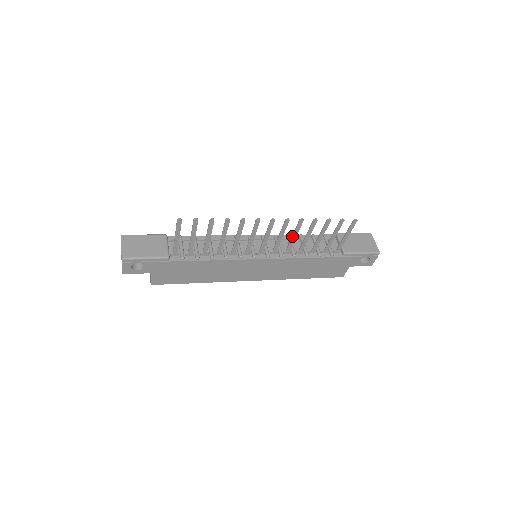
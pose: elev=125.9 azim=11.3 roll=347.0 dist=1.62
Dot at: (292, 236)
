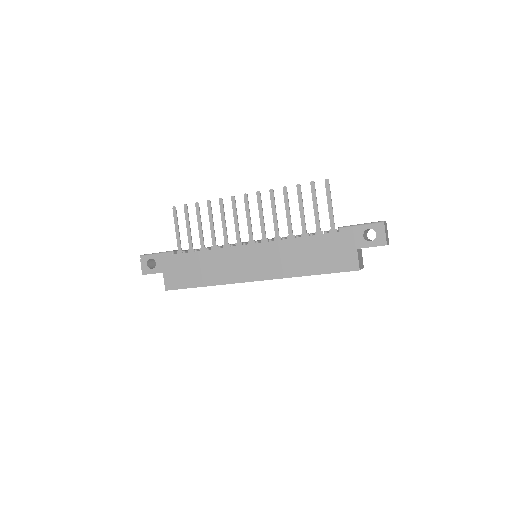
Dot at: (272, 214)
